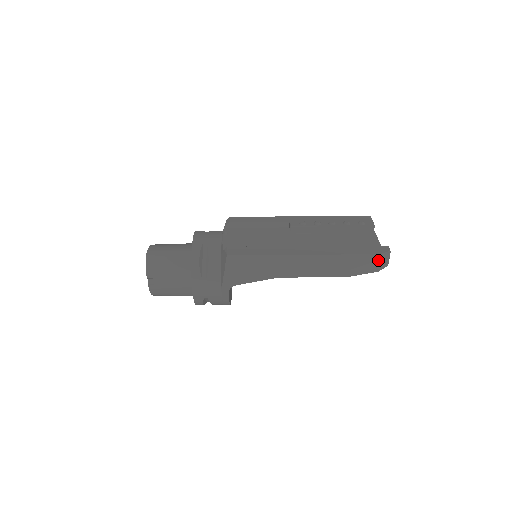
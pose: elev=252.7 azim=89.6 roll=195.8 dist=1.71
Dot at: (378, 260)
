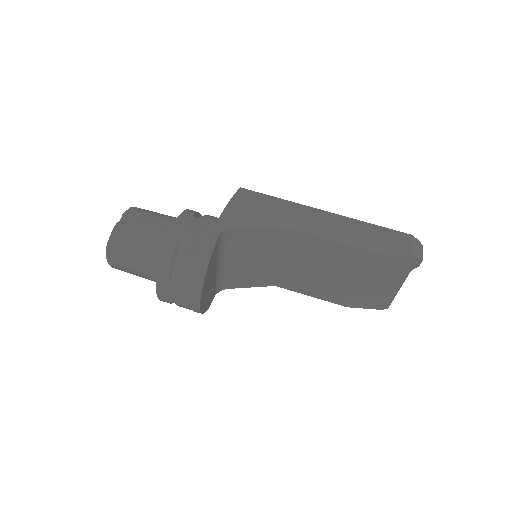
Dot at: (410, 240)
